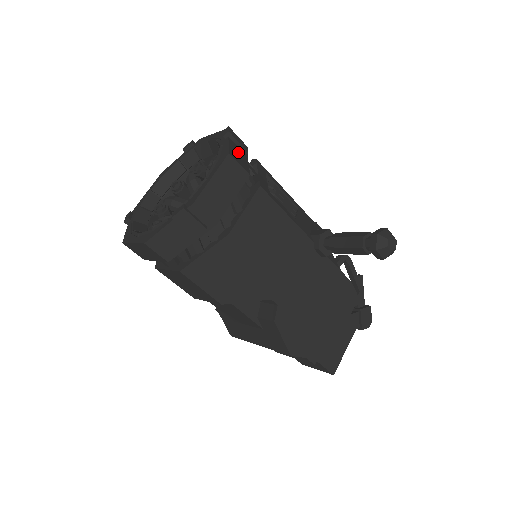
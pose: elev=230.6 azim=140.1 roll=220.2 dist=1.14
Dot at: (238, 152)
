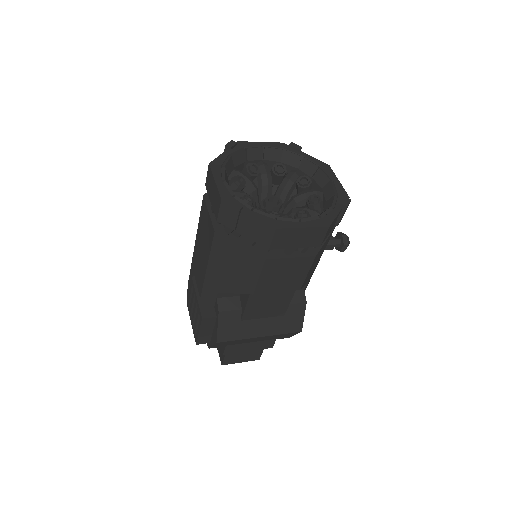
Dot at: occluded
